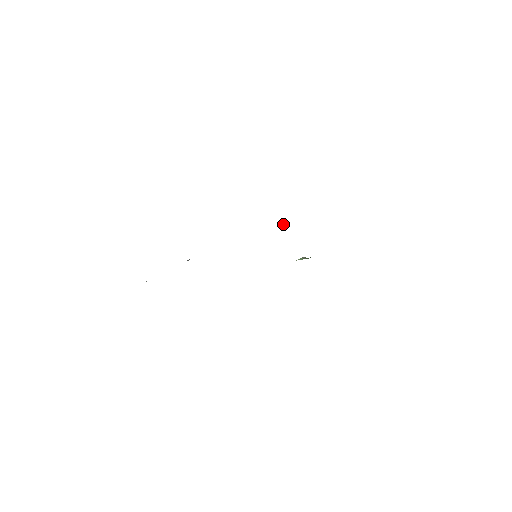
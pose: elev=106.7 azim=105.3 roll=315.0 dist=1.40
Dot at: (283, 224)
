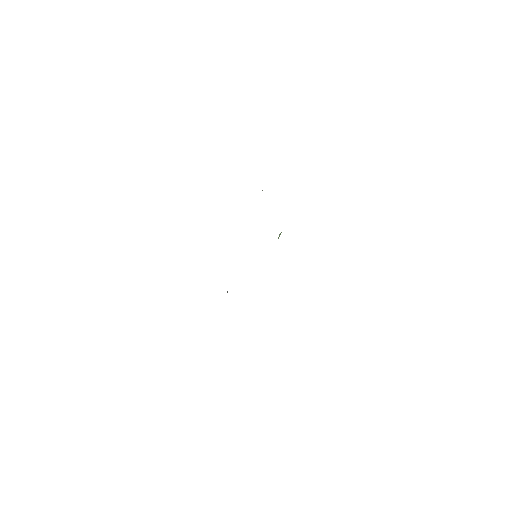
Dot at: occluded
